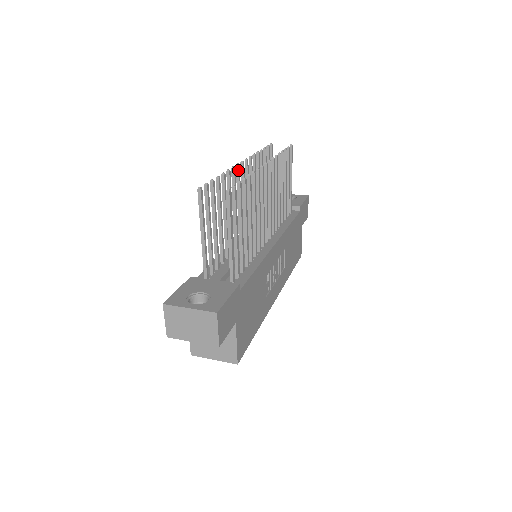
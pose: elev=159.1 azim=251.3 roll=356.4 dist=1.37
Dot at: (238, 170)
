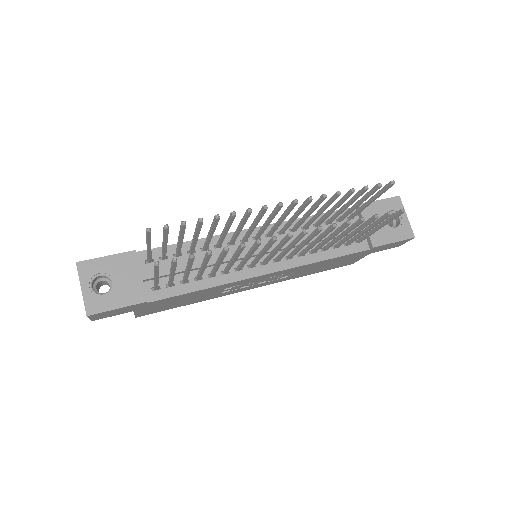
Dot at: (262, 210)
